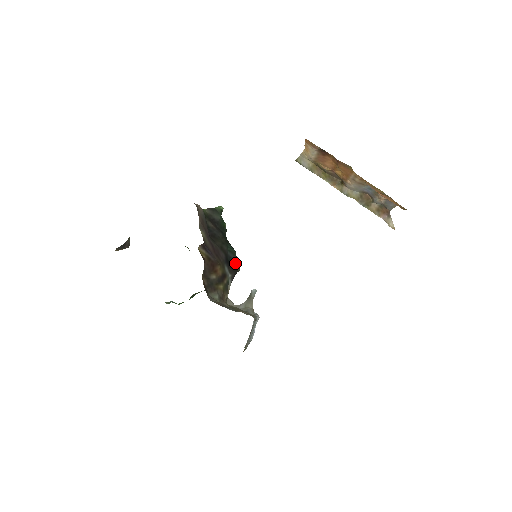
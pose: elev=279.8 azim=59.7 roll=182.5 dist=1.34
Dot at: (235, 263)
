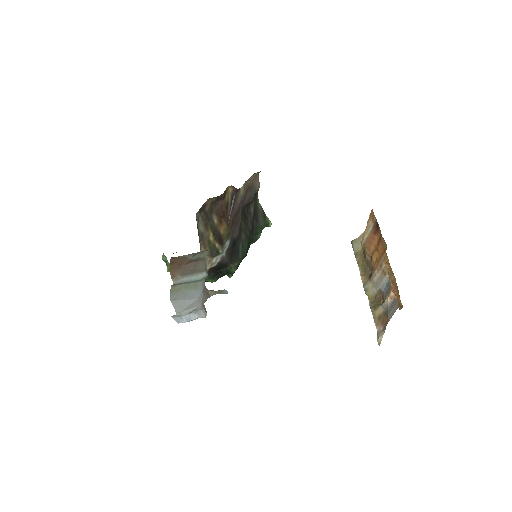
Dot at: (237, 257)
